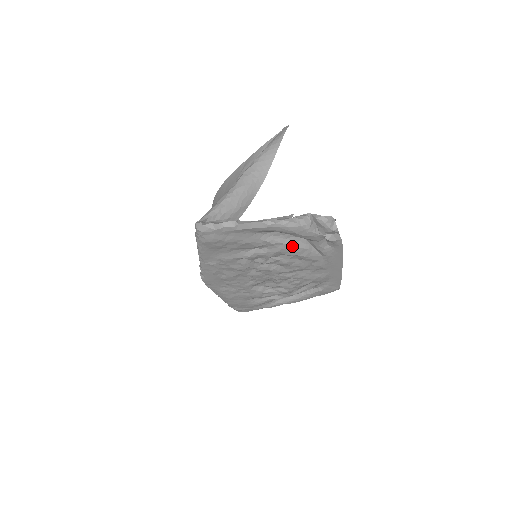
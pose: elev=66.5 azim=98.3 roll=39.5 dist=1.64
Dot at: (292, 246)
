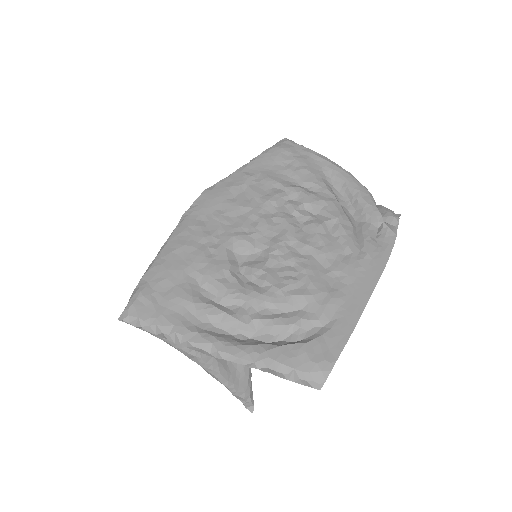
Dot at: (341, 208)
